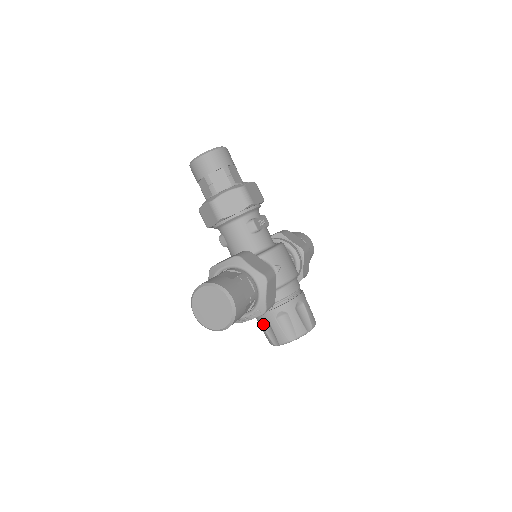
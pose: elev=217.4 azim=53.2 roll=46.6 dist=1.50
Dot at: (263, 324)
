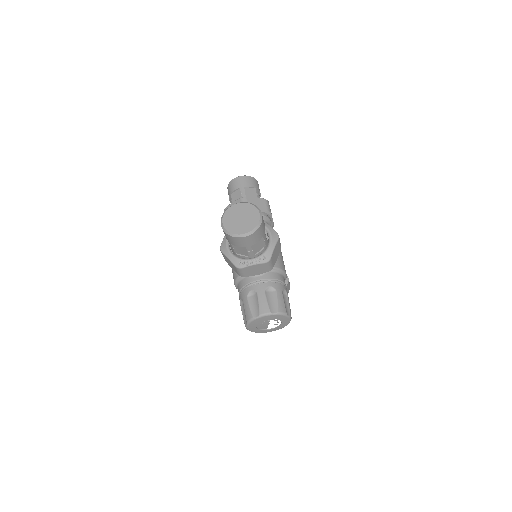
Dot at: (249, 298)
